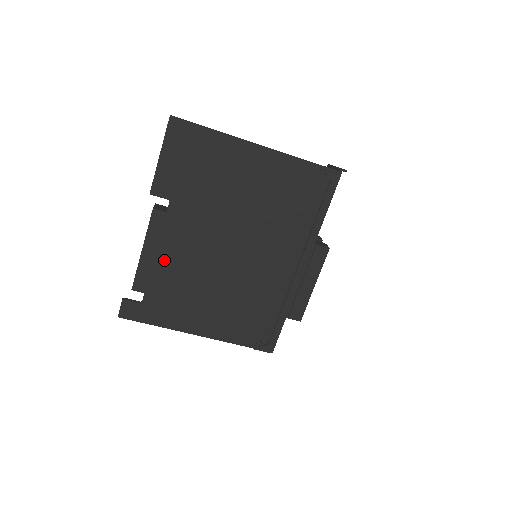
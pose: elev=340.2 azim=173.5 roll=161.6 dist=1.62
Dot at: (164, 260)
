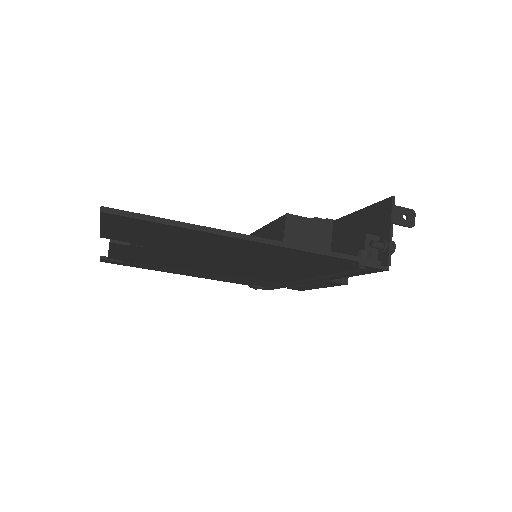
Dot at: (138, 257)
